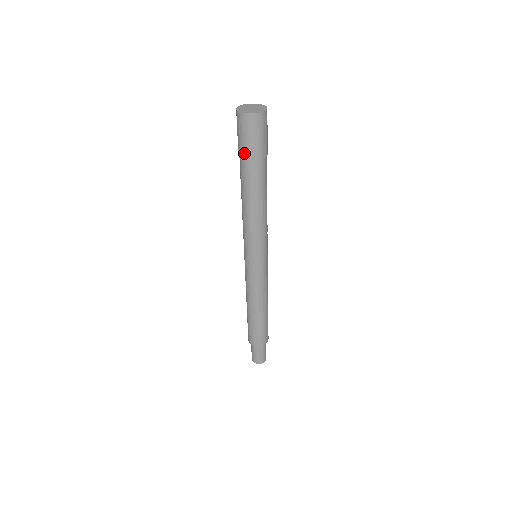
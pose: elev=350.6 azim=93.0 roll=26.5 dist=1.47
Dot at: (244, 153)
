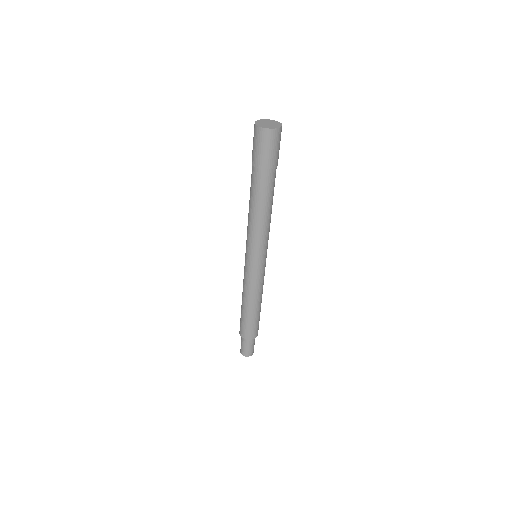
Dot at: (257, 162)
